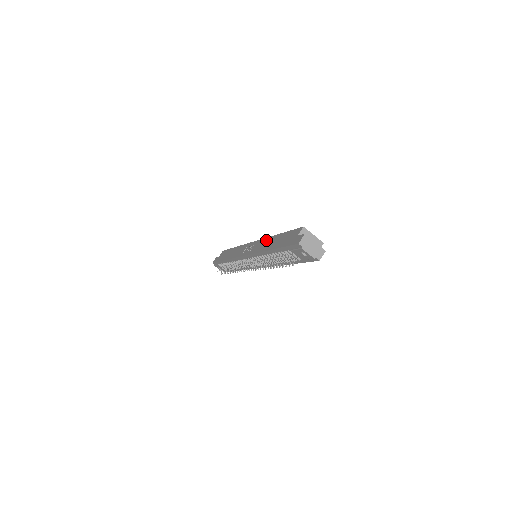
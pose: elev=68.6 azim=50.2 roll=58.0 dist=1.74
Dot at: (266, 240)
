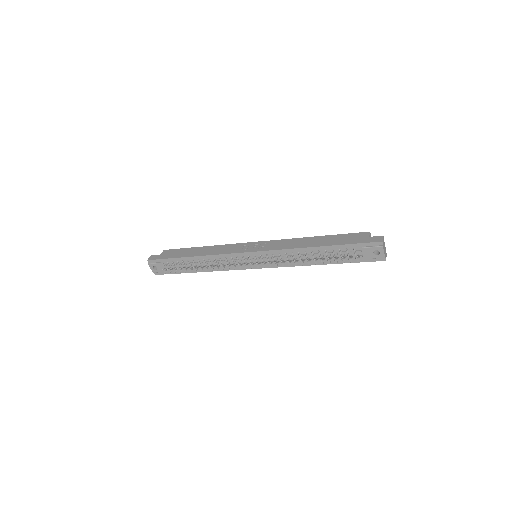
Dot at: (294, 240)
